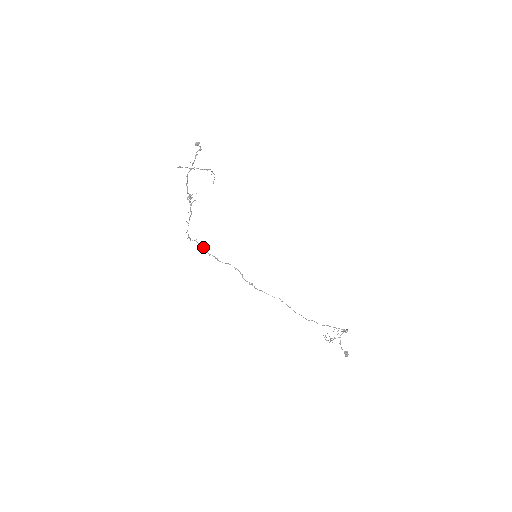
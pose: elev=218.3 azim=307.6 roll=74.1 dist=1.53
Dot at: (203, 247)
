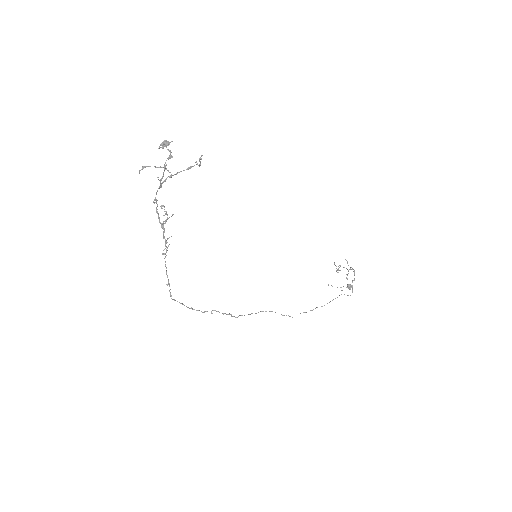
Dot at: (184, 305)
